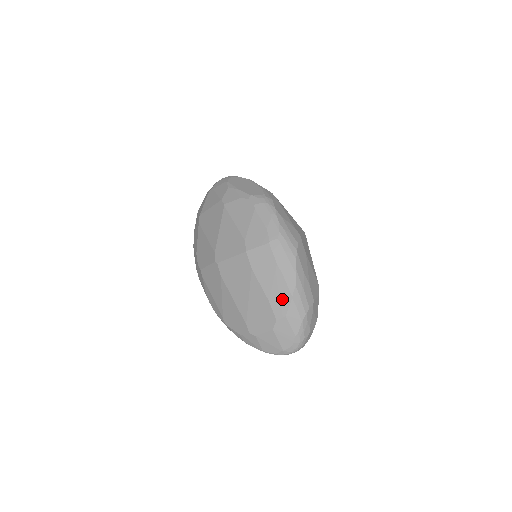
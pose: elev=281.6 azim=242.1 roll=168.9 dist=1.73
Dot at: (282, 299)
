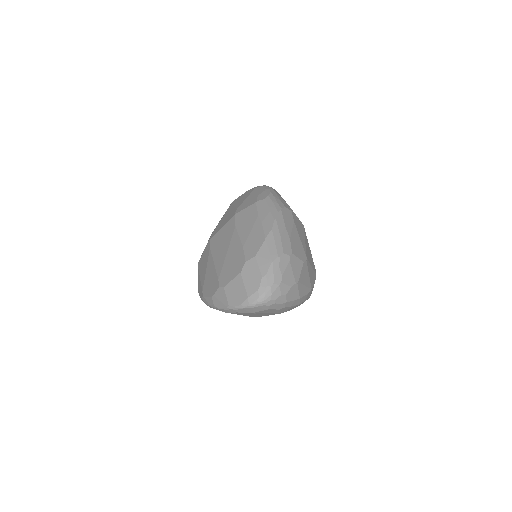
Dot at: (256, 242)
